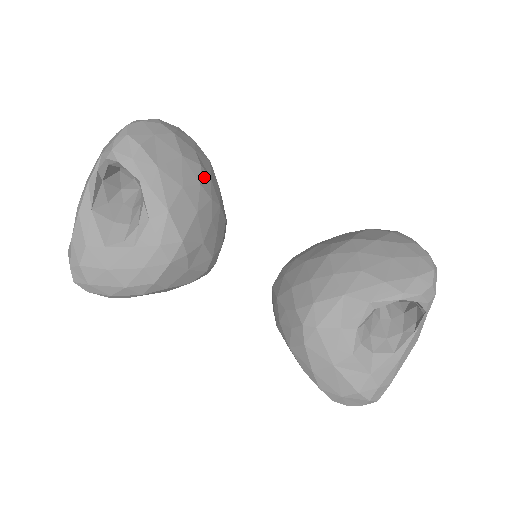
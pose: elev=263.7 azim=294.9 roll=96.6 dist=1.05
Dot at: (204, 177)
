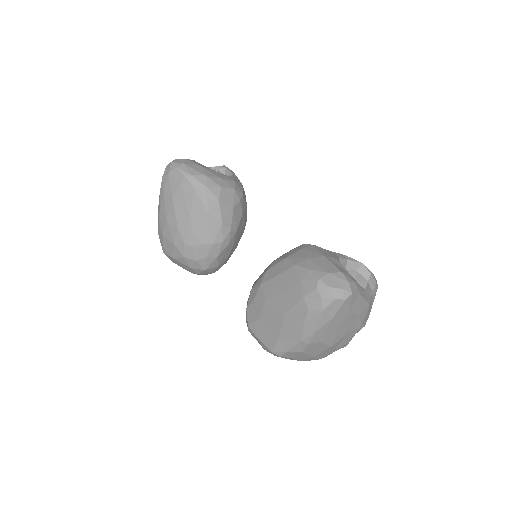
Dot at: occluded
